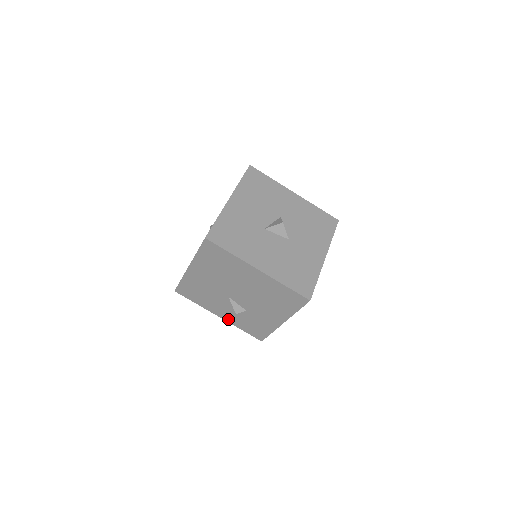
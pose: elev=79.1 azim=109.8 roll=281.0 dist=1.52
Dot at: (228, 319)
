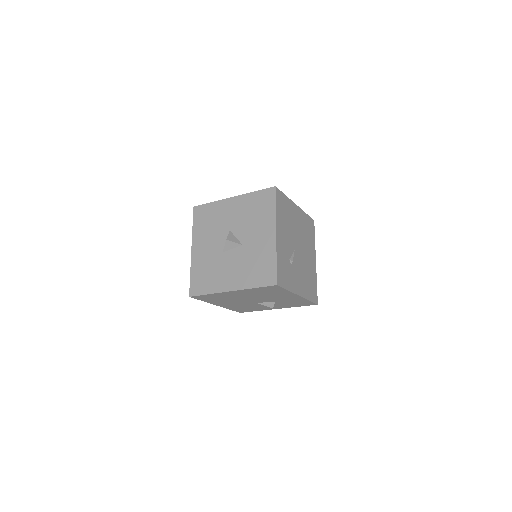
Dot at: (282, 307)
